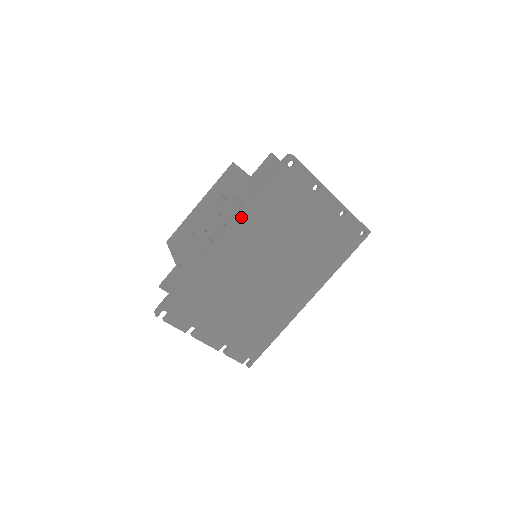
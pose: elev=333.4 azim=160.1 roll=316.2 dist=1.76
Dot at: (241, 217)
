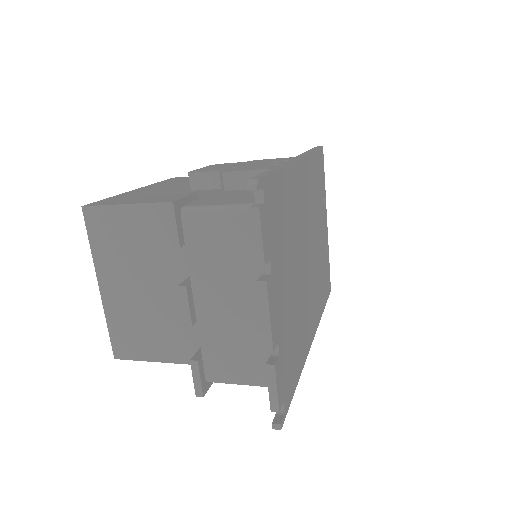
Dot at: (307, 159)
